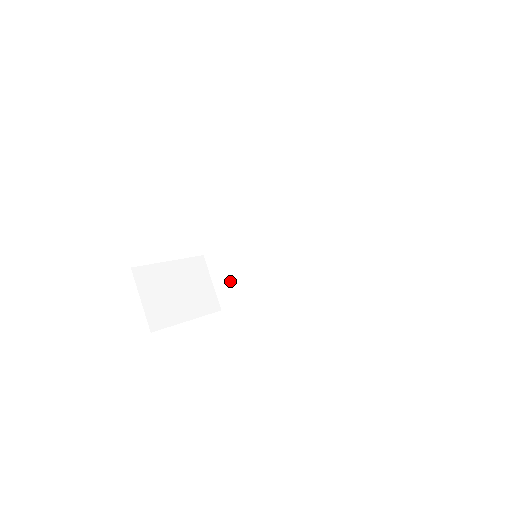
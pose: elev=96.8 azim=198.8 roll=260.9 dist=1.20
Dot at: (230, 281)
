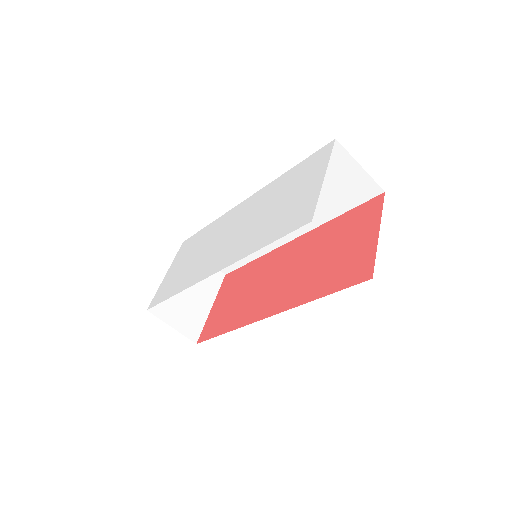
Dot at: occluded
